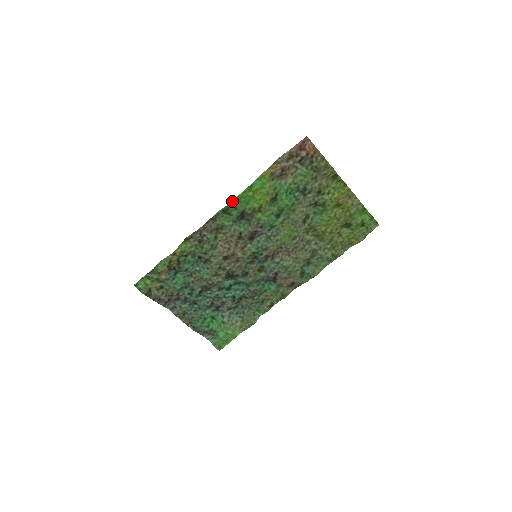
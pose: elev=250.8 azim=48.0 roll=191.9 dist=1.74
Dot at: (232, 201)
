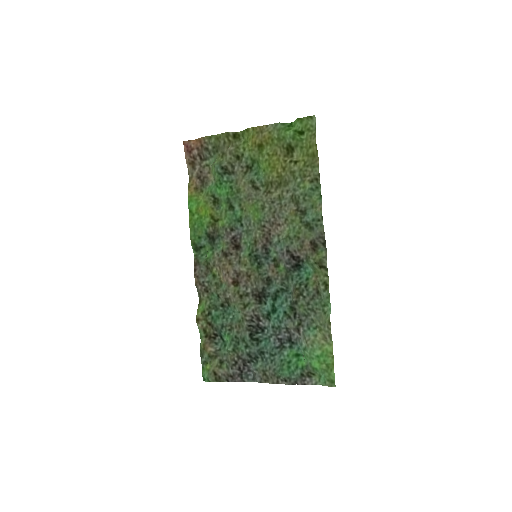
Dot at: (190, 235)
